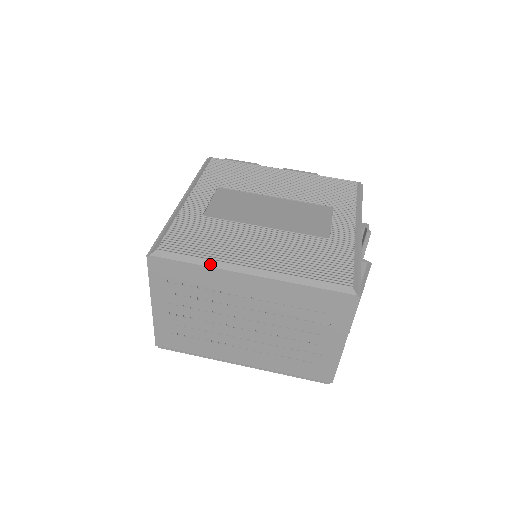
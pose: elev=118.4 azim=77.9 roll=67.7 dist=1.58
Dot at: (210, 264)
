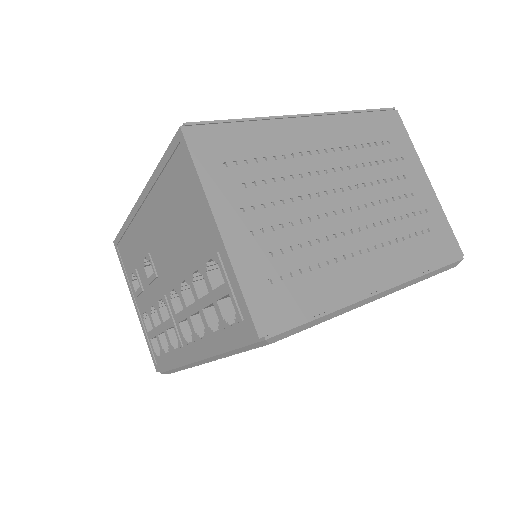
Dot at: (260, 117)
